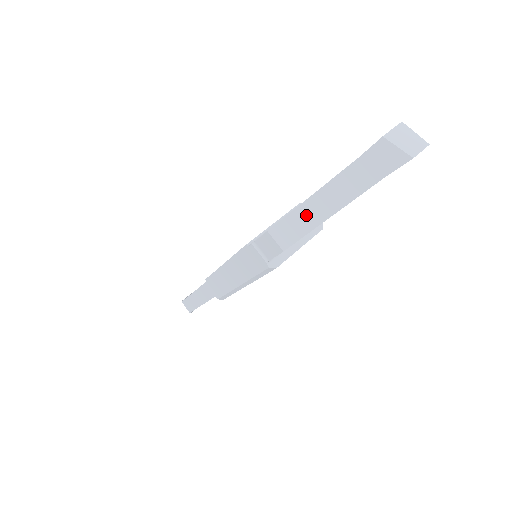
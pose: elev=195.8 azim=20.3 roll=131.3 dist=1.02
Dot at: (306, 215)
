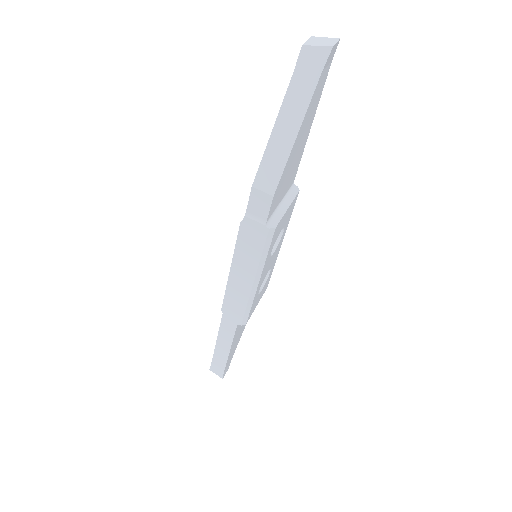
Dot at: (276, 149)
